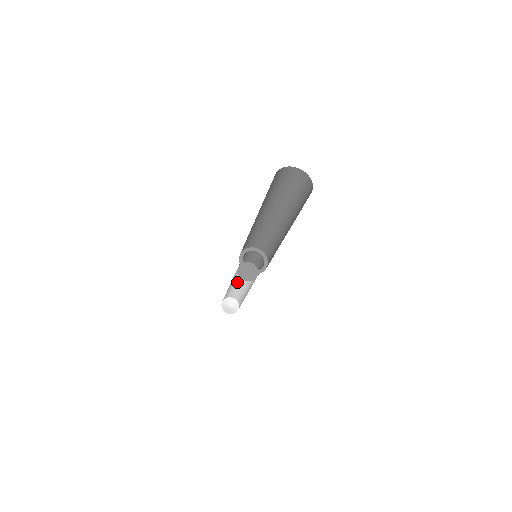
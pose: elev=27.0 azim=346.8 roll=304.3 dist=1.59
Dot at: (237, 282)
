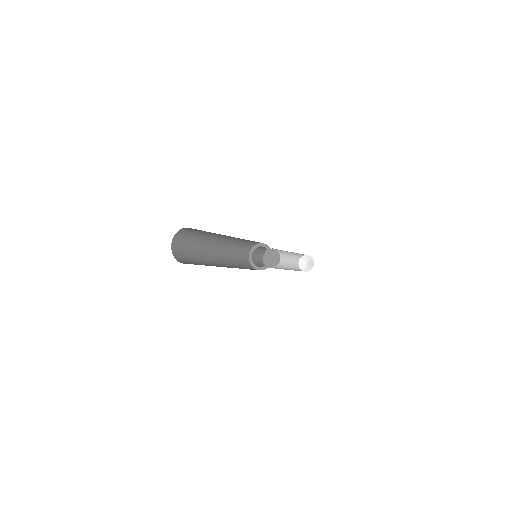
Dot at: occluded
